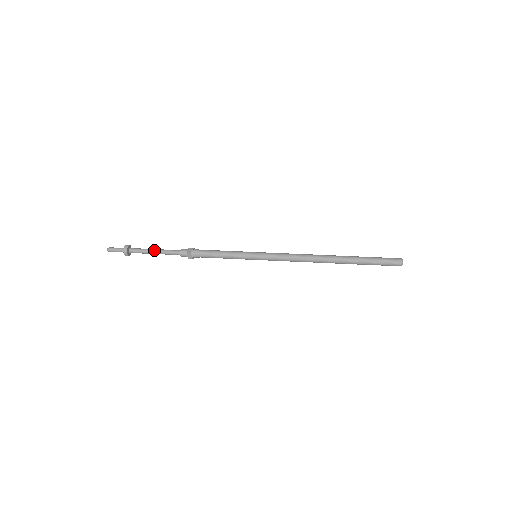
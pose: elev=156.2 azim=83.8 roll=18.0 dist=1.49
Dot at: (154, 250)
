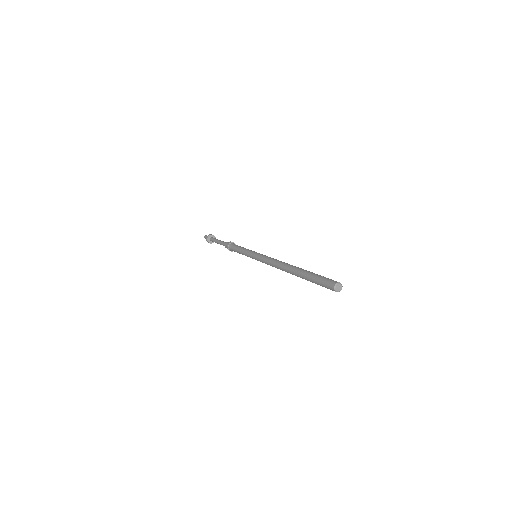
Dot at: (217, 241)
